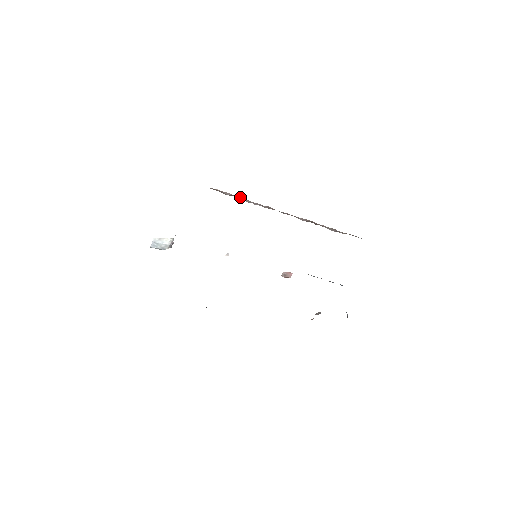
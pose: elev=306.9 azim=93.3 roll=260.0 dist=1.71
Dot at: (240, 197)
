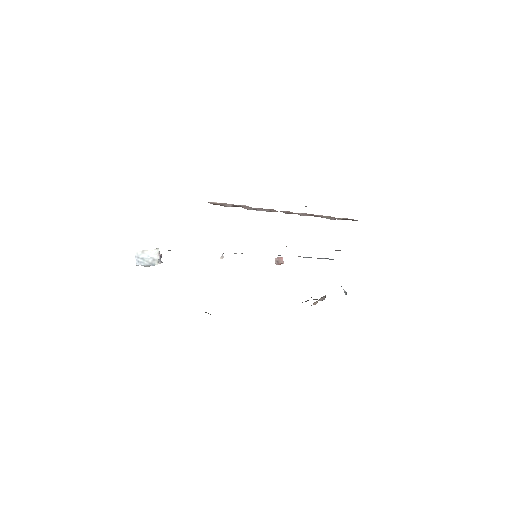
Dot at: (241, 205)
